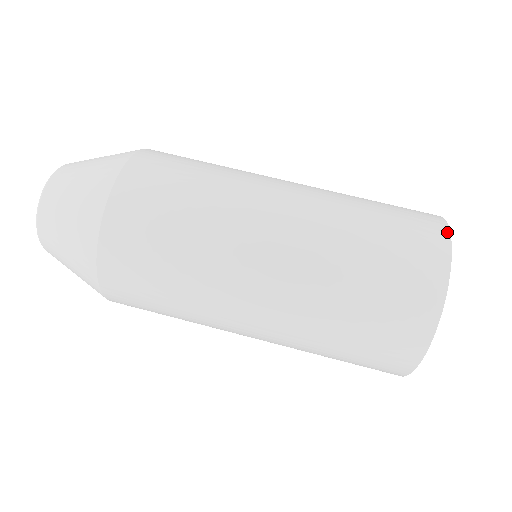
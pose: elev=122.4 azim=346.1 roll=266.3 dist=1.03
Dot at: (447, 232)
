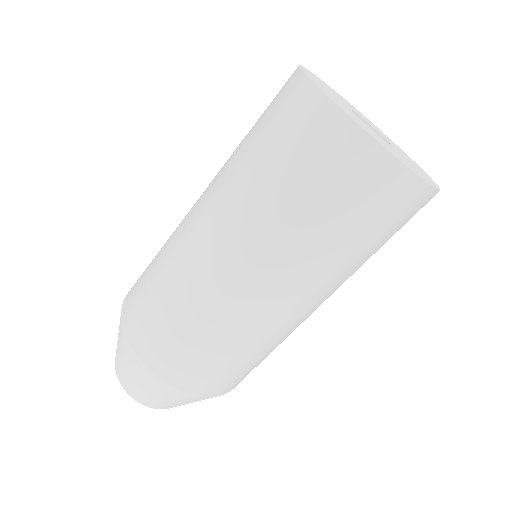
Dot at: occluded
